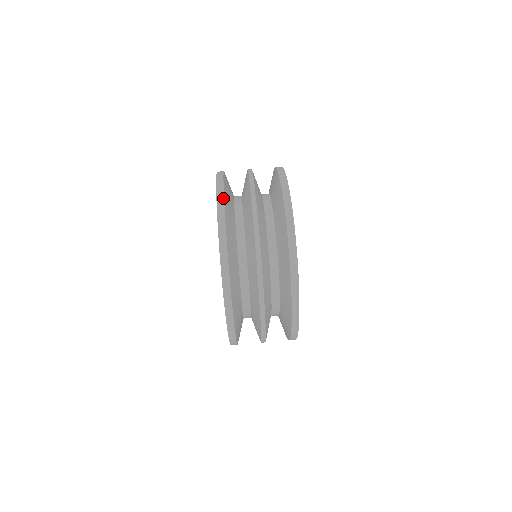
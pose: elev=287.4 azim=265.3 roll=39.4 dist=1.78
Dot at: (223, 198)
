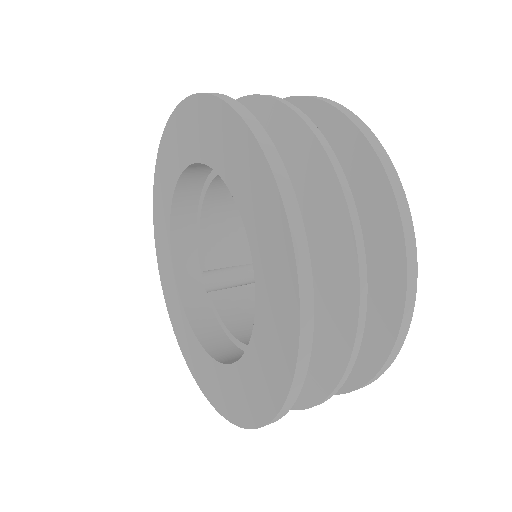
Dot at: occluded
